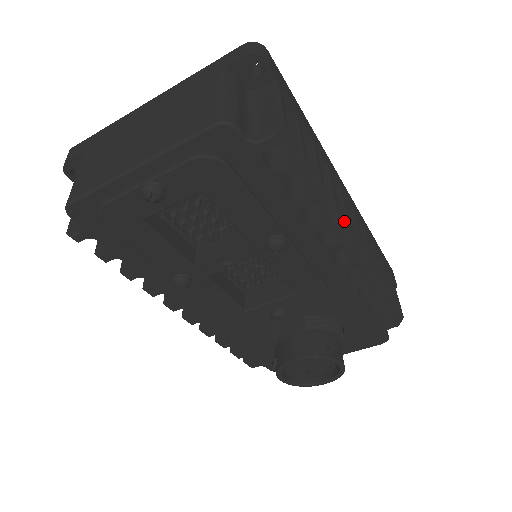
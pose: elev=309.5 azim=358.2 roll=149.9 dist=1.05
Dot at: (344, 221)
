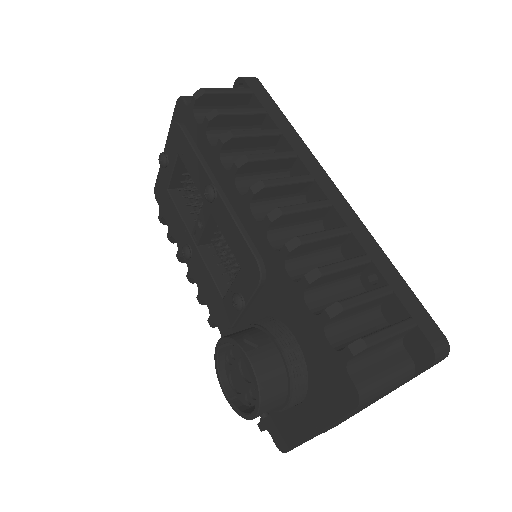
Dot at: (272, 180)
